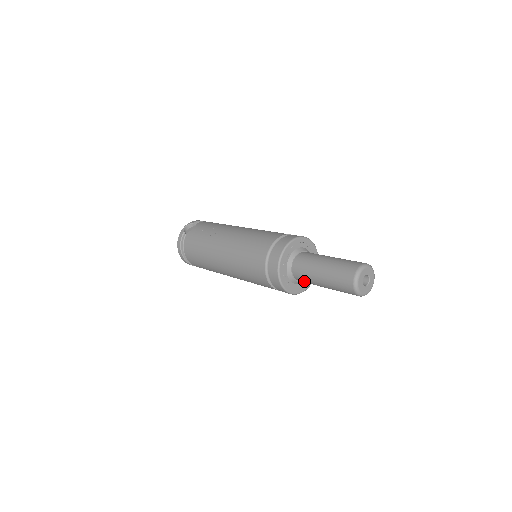
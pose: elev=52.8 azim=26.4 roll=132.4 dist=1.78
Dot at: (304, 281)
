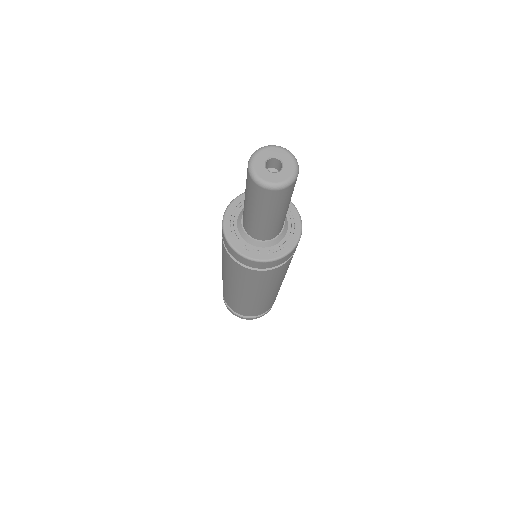
Dot at: (263, 234)
